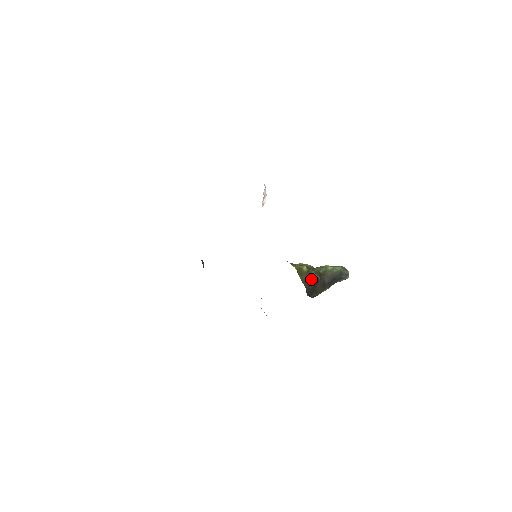
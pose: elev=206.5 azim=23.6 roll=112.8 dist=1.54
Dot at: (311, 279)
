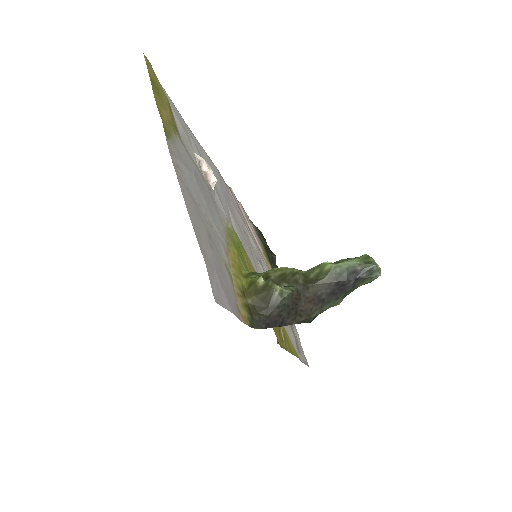
Dot at: (271, 299)
